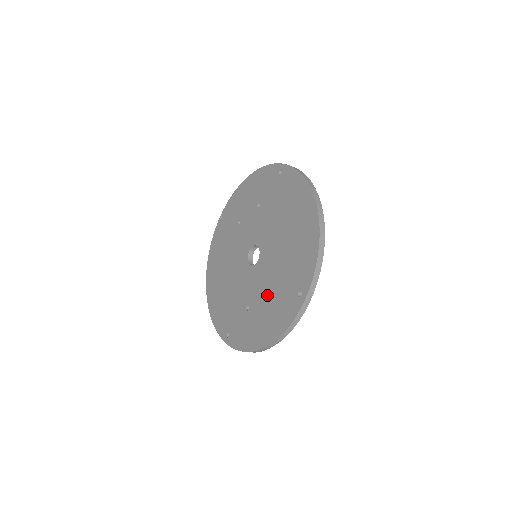
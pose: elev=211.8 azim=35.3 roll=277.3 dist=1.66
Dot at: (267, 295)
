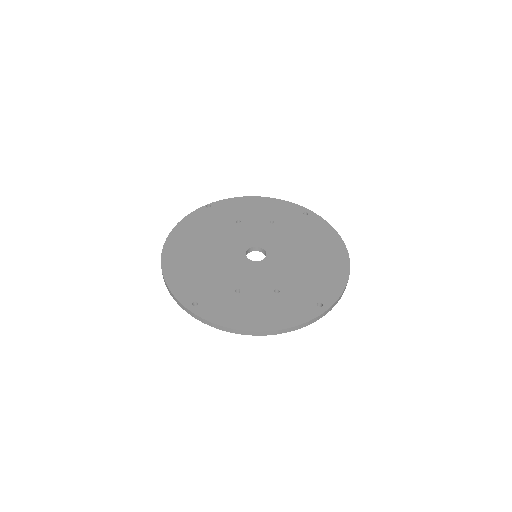
Dot at: (272, 290)
